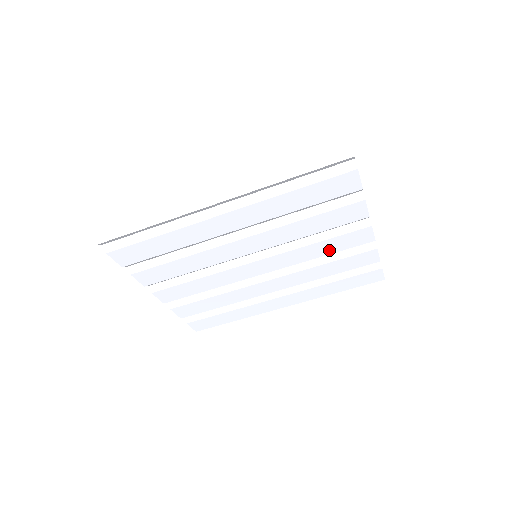
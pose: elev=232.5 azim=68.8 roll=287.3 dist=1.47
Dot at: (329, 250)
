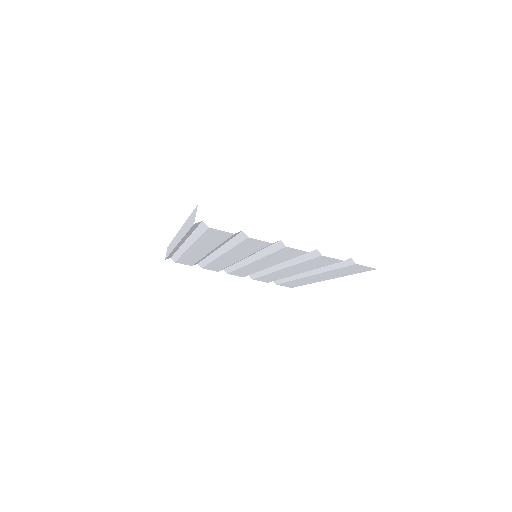
Dot at: (286, 257)
